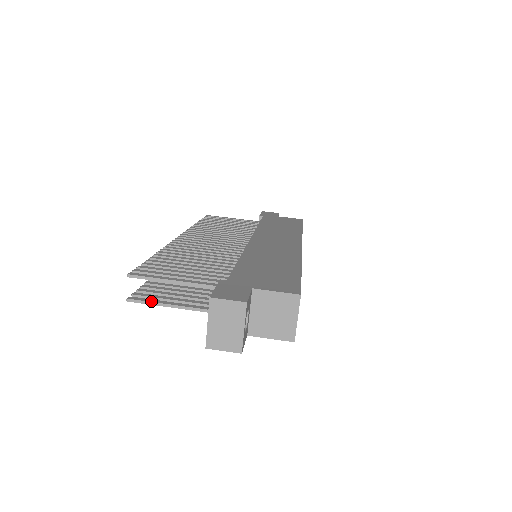
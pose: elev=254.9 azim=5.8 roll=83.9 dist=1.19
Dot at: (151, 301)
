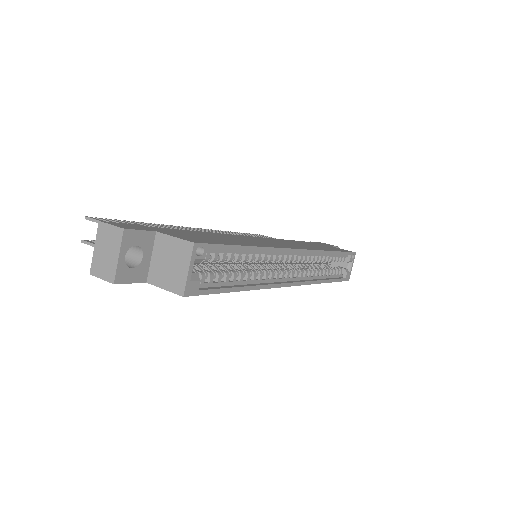
Dot at: occluded
